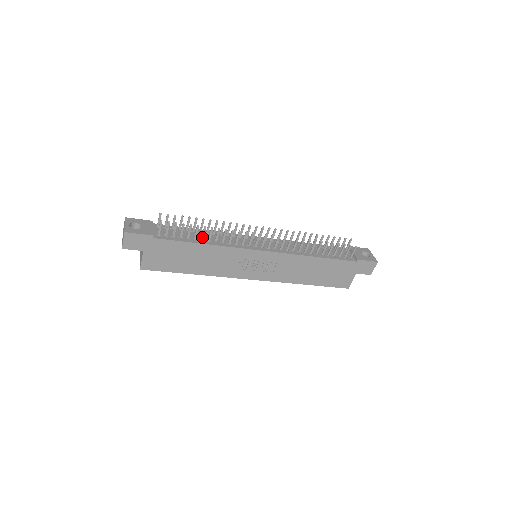
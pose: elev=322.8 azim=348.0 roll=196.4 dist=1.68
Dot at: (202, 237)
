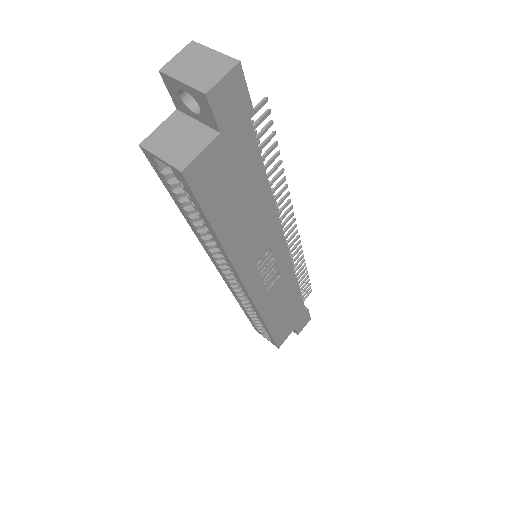
Dot at: (267, 176)
